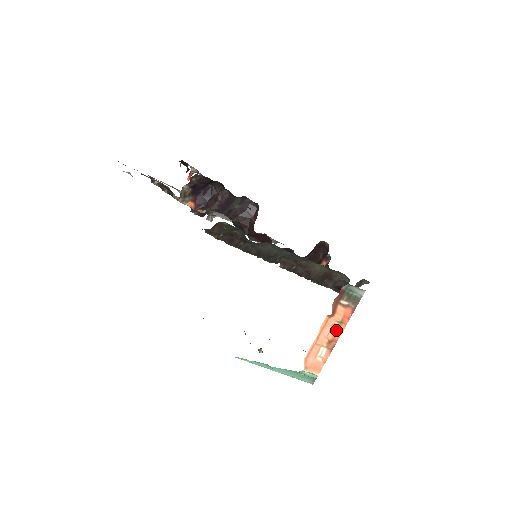
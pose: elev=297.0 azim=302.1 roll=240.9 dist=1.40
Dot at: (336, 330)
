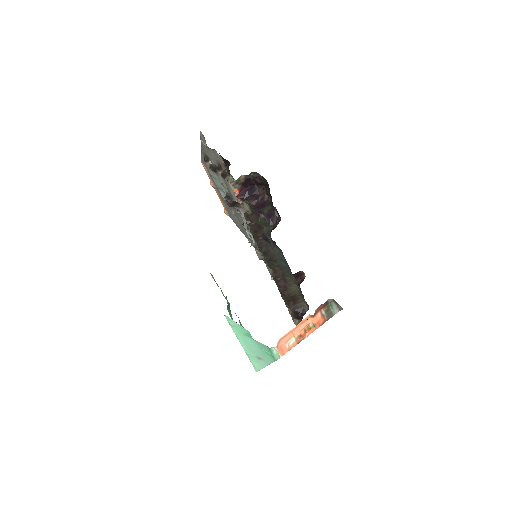
Dot at: (308, 330)
